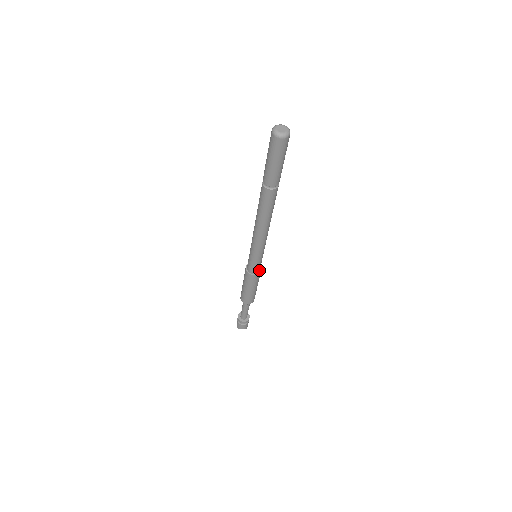
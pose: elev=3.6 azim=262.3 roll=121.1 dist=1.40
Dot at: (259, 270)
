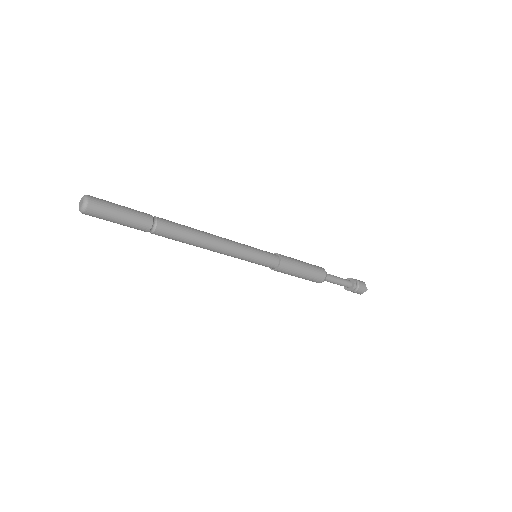
Dot at: (278, 261)
